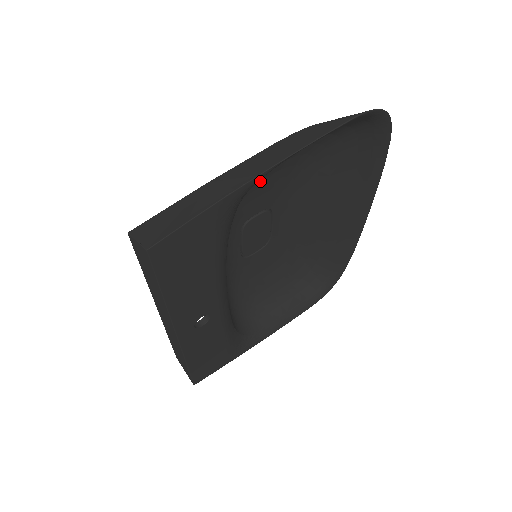
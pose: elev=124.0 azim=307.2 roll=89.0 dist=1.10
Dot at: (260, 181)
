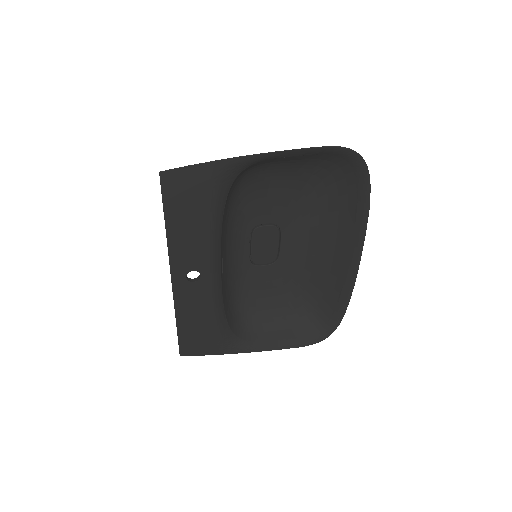
Dot at: (268, 190)
